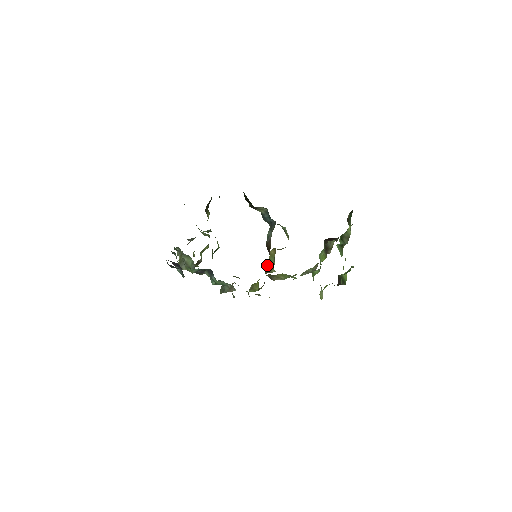
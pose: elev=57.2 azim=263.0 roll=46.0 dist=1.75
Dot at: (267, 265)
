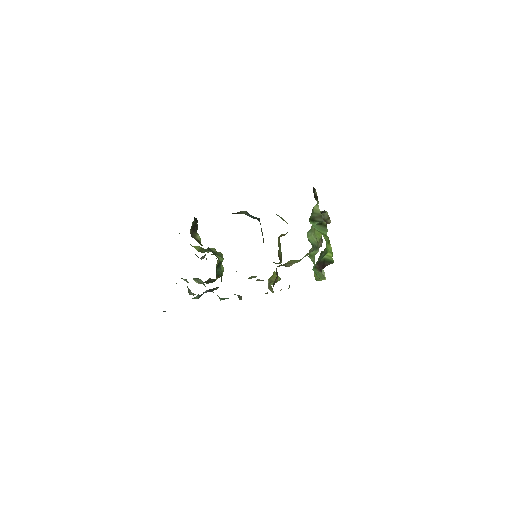
Dot at: (278, 254)
